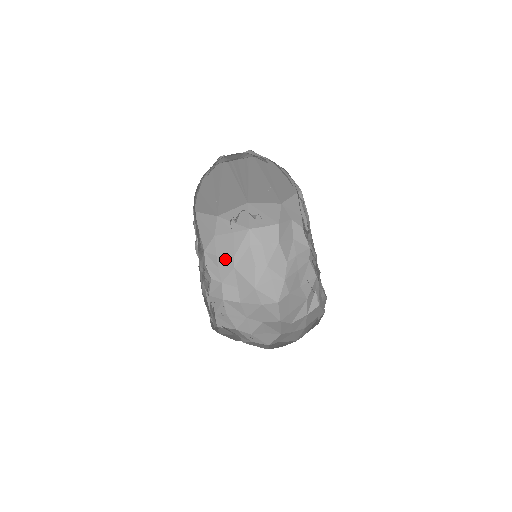
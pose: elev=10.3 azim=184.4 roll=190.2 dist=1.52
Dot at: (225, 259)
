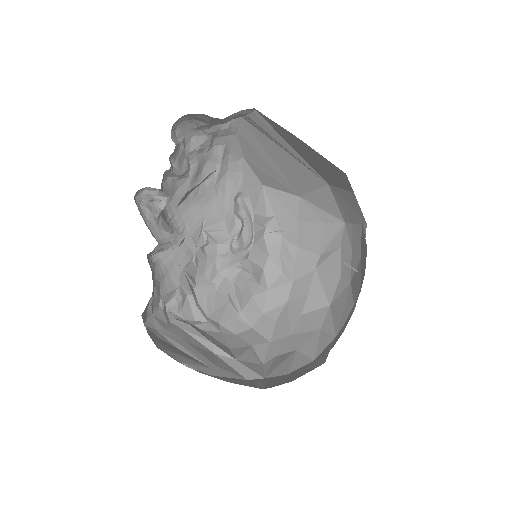
Dot at: (308, 254)
